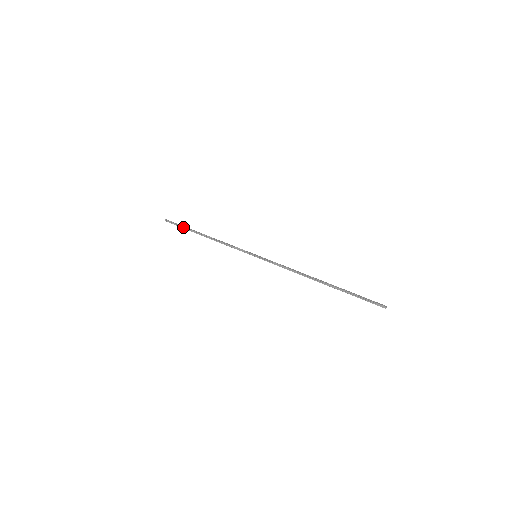
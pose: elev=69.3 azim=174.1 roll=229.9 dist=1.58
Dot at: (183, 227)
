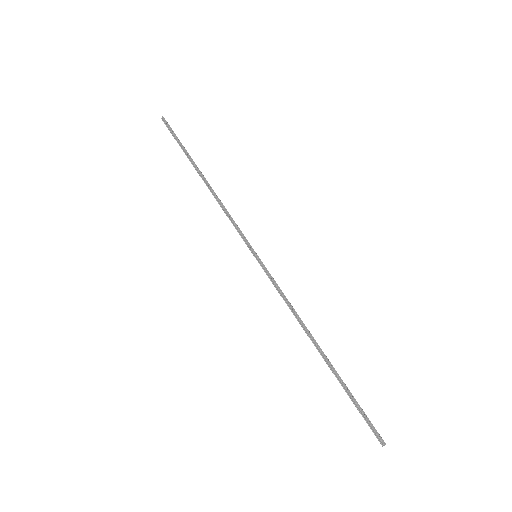
Dot at: (180, 145)
